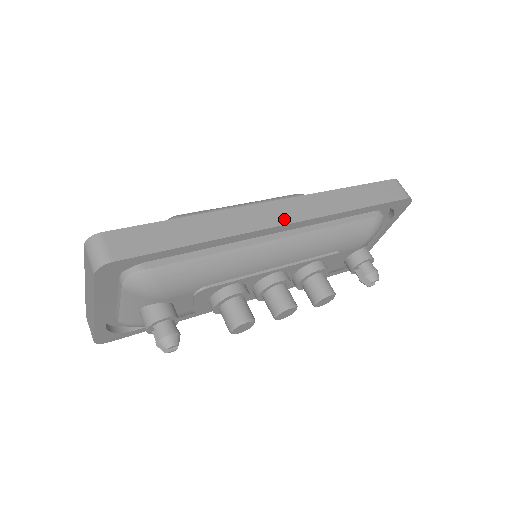
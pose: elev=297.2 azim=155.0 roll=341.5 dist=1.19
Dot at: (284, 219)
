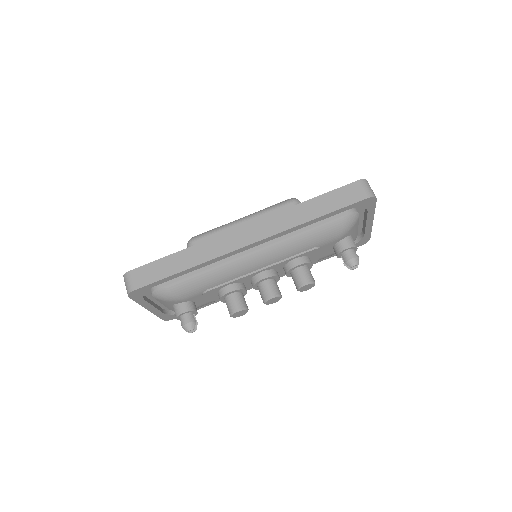
Dot at: (248, 240)
